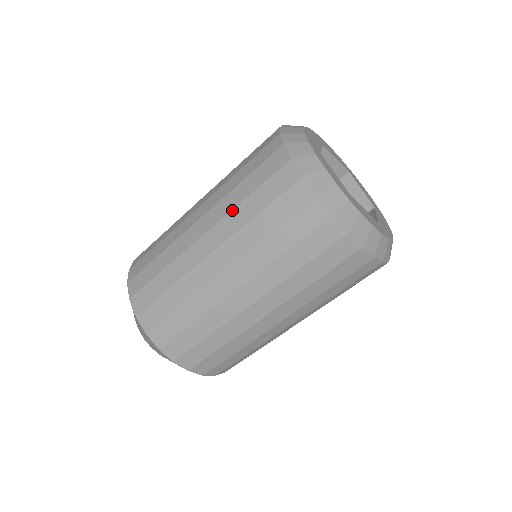
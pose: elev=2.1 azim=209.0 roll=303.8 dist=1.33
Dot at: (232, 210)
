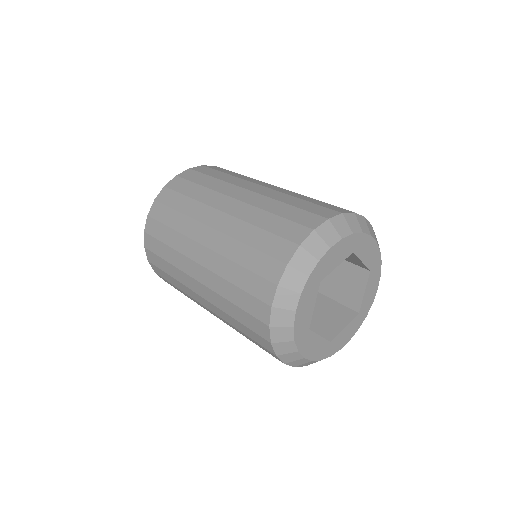
Dot at: (226, 258)
